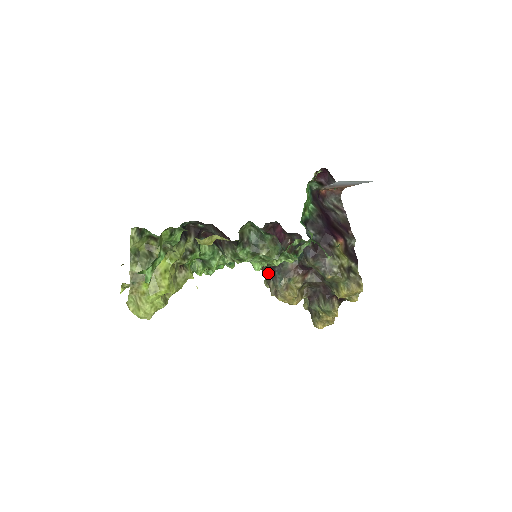
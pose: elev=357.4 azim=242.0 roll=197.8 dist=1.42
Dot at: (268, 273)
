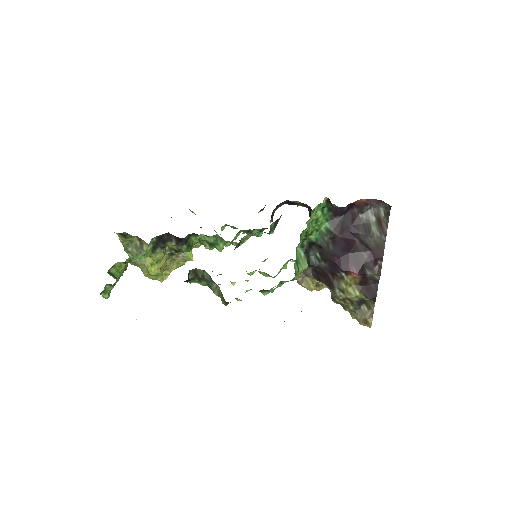
Dot at: occluded
